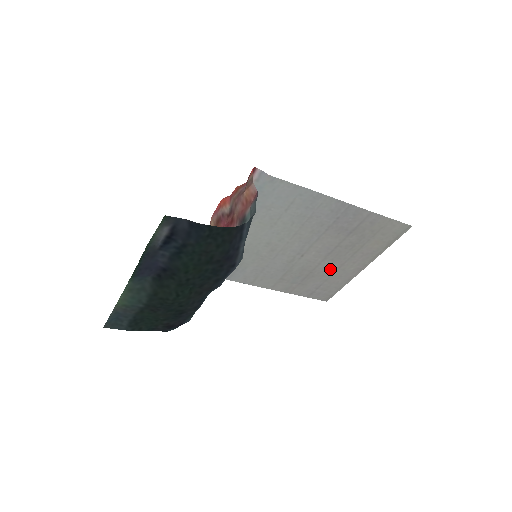
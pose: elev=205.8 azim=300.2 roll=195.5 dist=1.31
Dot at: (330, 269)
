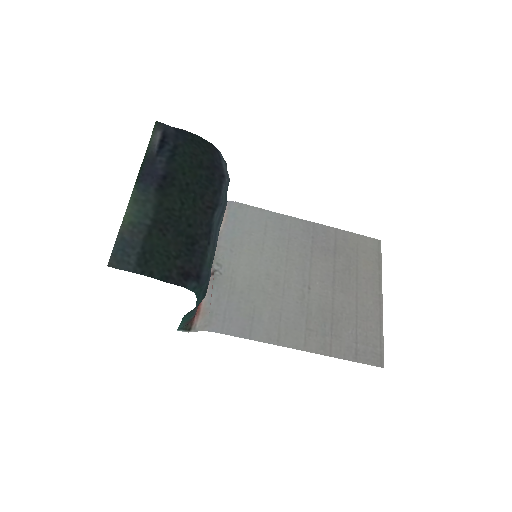
Dot at: (349, 306)
